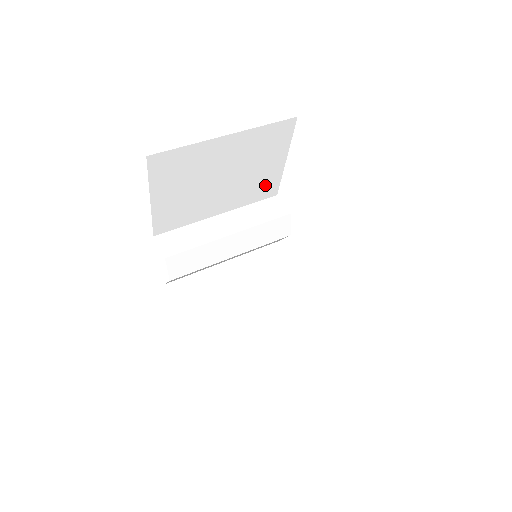
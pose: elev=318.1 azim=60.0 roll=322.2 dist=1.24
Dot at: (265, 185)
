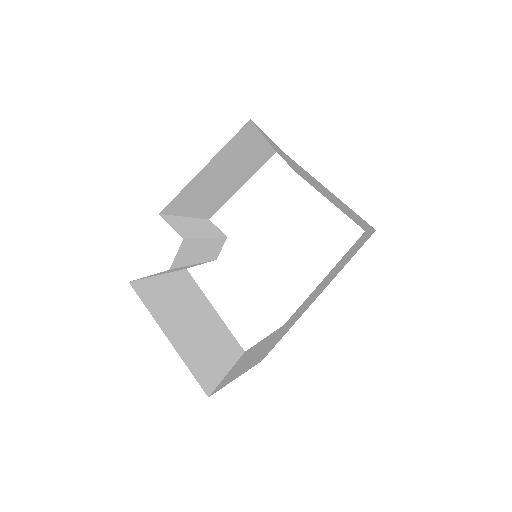
Dot at: (219, 204)
